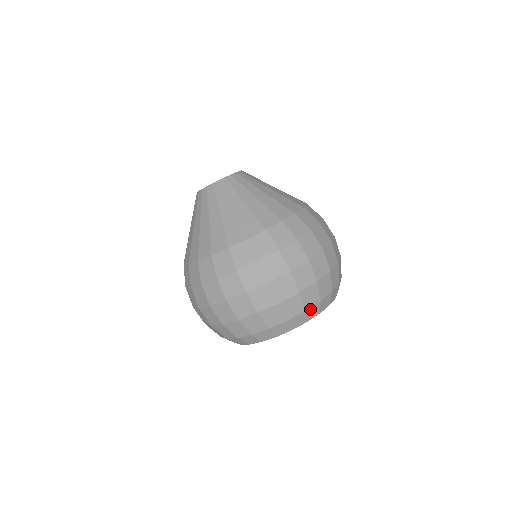
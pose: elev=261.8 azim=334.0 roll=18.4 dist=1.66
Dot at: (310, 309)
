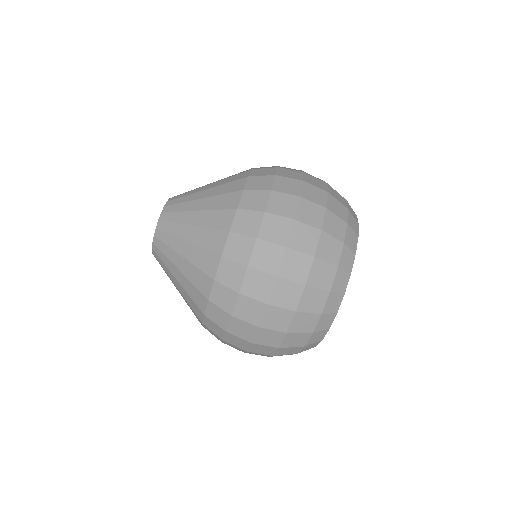
Dot at: (349, 221)
